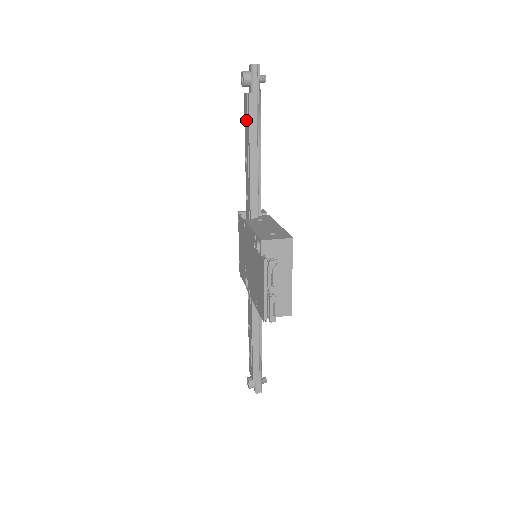
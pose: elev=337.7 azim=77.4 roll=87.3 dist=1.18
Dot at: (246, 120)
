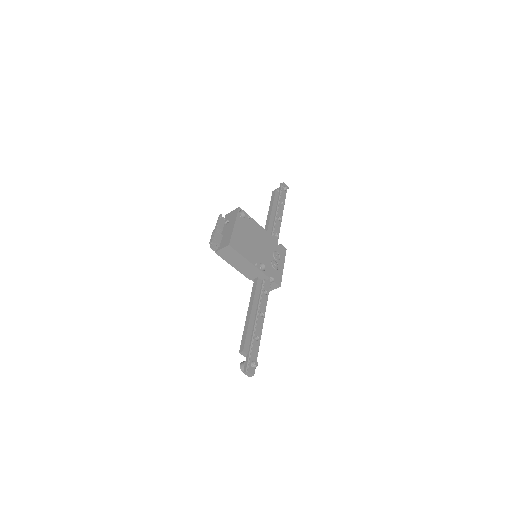
Dot at: occluded
